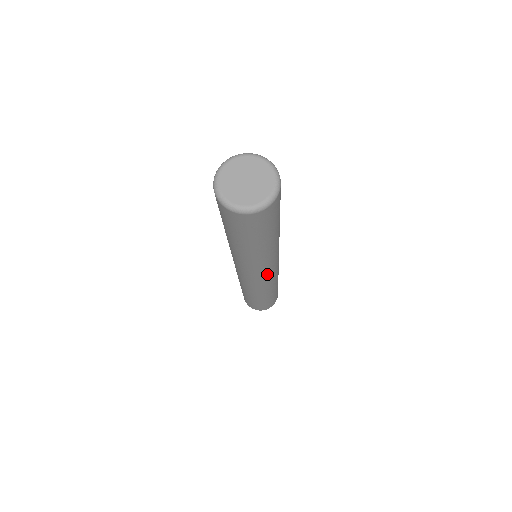
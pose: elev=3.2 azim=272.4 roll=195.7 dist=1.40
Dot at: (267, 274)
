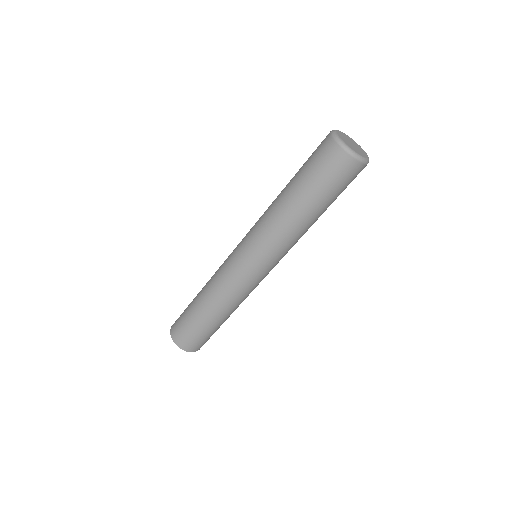
Dot at: (272, 268)
